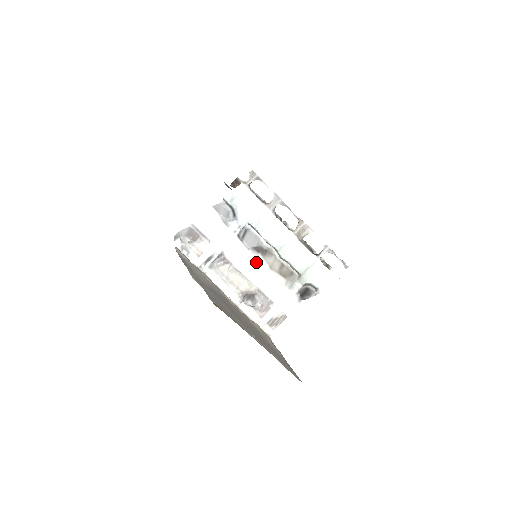
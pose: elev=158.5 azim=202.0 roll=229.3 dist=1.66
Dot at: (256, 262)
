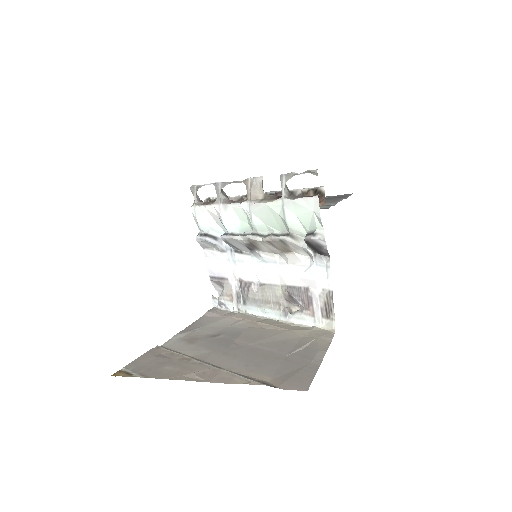
Dot at: (263, 261)
